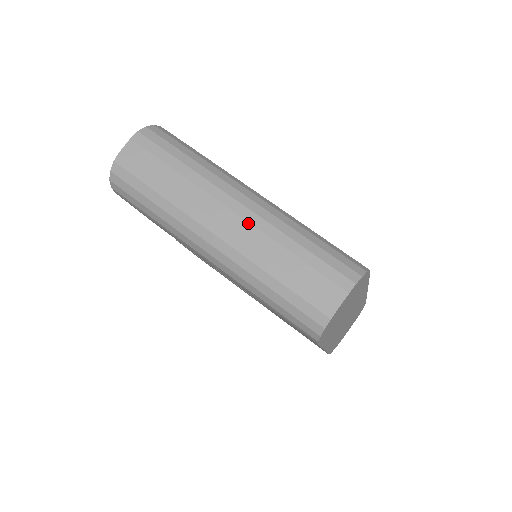
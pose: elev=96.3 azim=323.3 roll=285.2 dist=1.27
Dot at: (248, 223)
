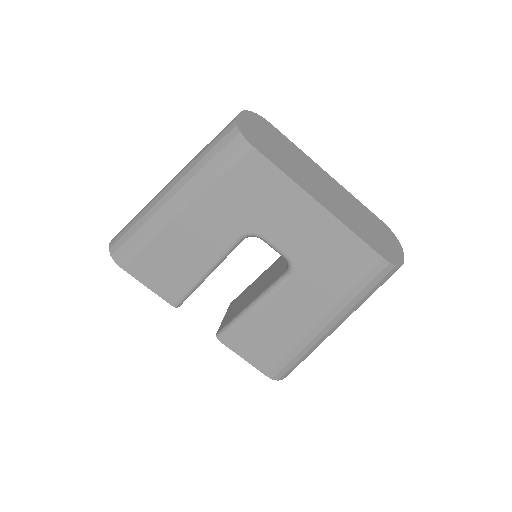
Dot at: occluded
